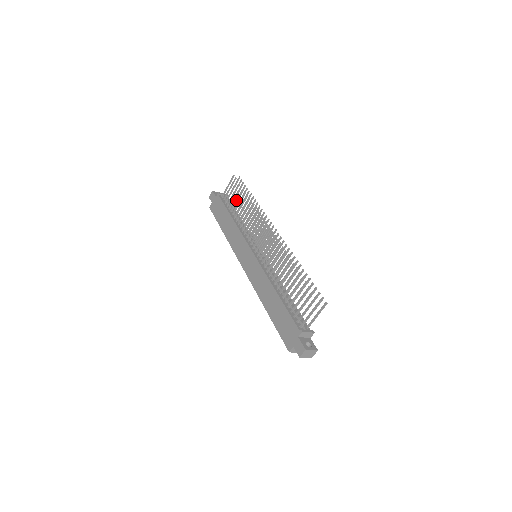
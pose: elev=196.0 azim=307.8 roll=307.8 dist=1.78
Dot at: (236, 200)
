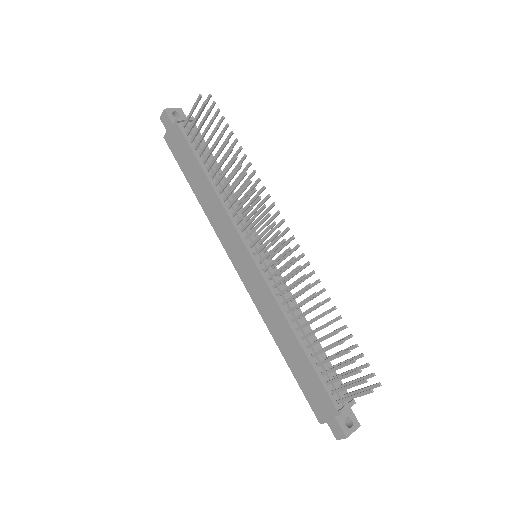
Dot at: (211, 148)
